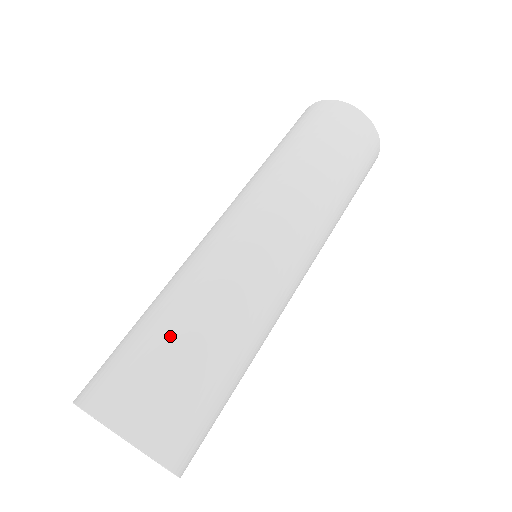
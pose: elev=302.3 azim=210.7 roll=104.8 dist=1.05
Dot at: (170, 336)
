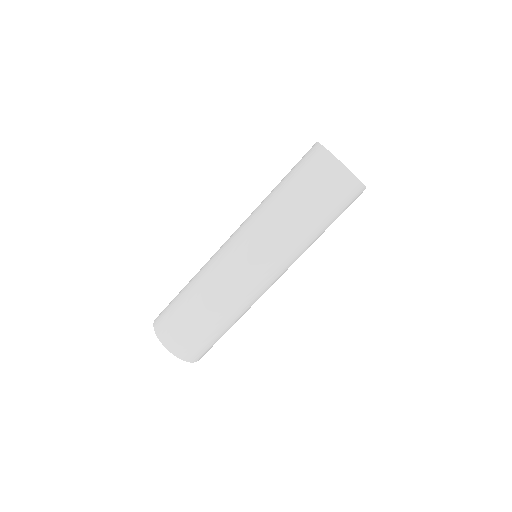
Dot at: (193, 313)
